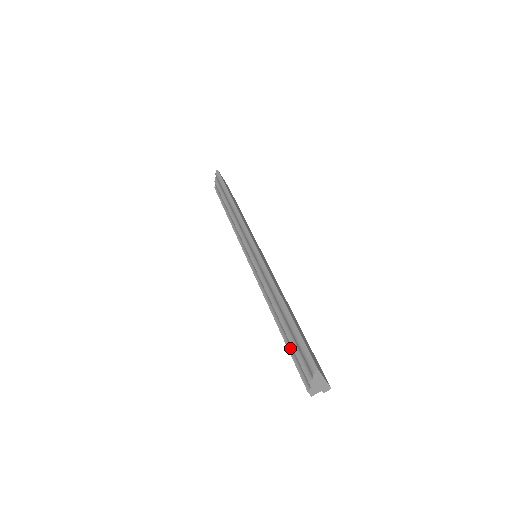
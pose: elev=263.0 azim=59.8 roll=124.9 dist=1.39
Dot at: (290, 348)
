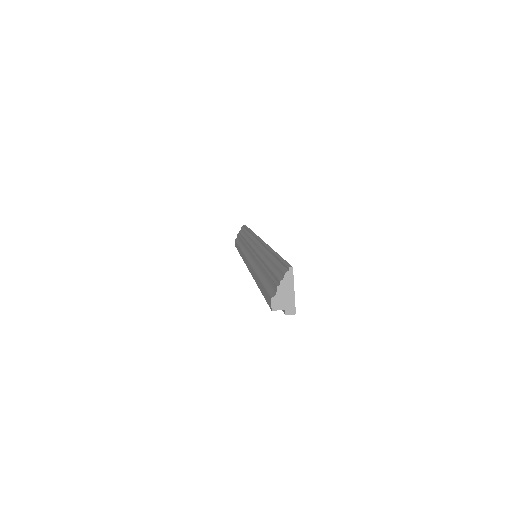
Dot at: (265, 282)
